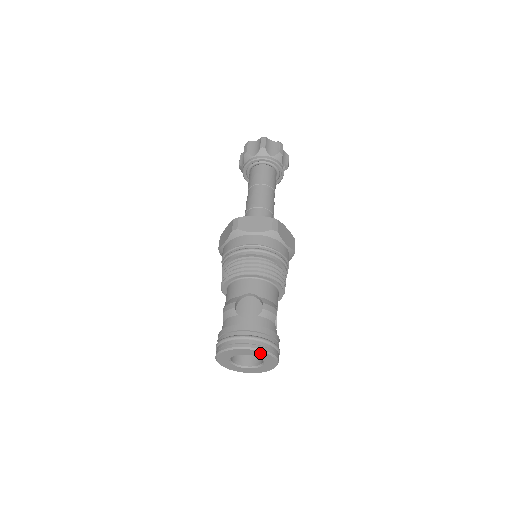
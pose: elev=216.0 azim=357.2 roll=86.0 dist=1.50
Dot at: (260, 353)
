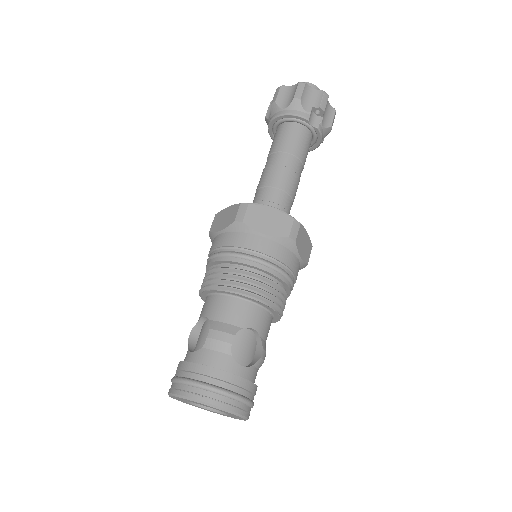
Dot at: (193, 401)
